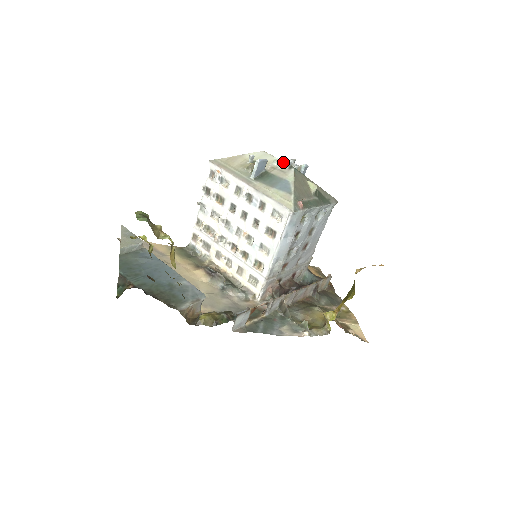
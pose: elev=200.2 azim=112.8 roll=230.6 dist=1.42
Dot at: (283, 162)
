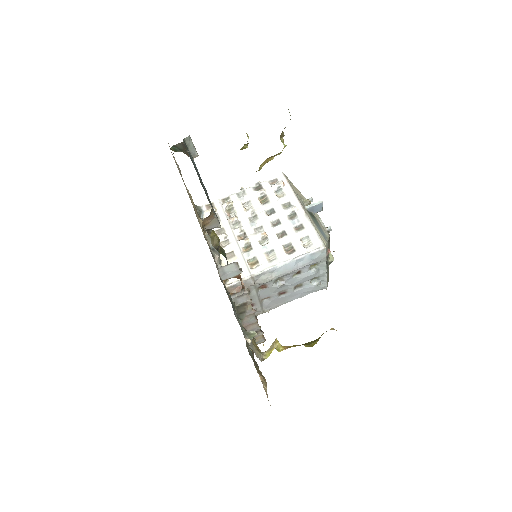
Dot at: occluded
